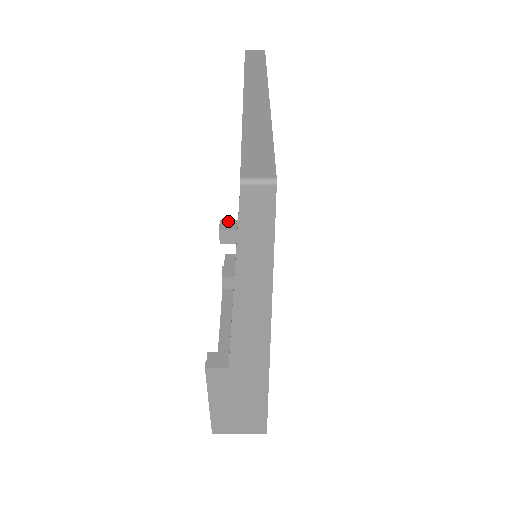
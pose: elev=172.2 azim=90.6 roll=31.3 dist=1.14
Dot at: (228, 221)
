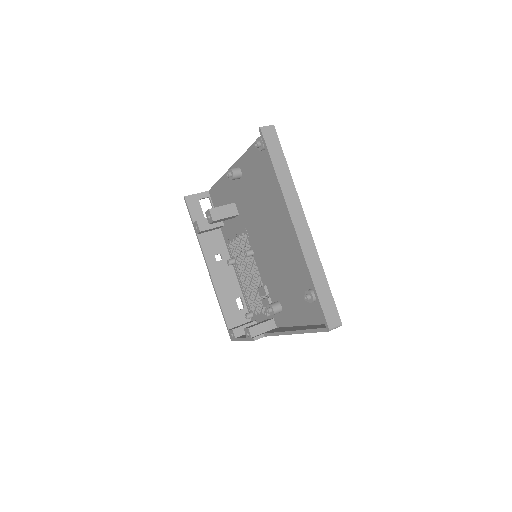
Dot at: (215, 209)
